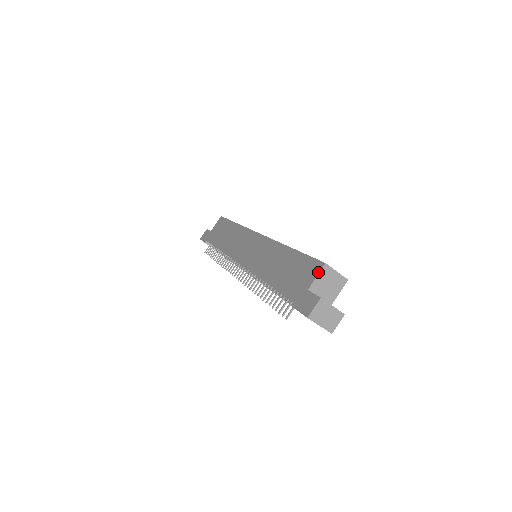
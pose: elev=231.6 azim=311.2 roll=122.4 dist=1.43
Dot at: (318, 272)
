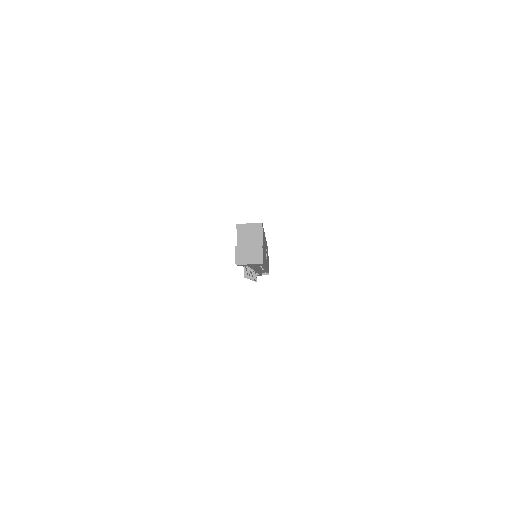
Dot at: occluded
